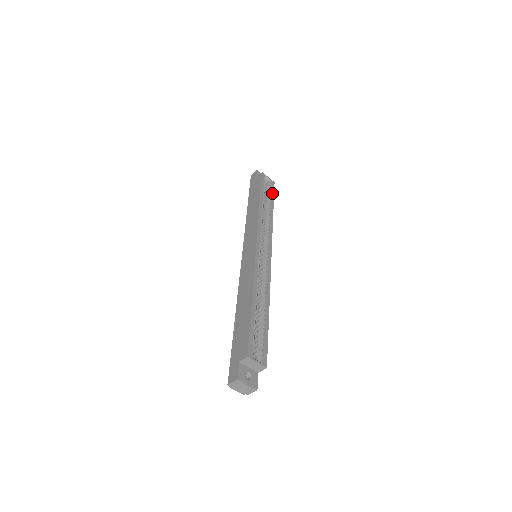
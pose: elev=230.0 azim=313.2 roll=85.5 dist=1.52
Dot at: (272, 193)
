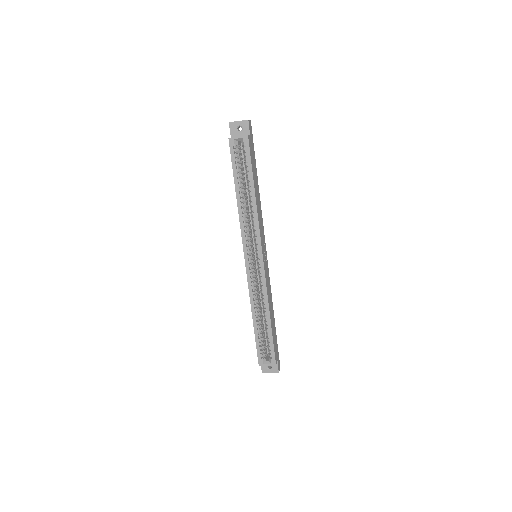
Dot at: (248, 161)
